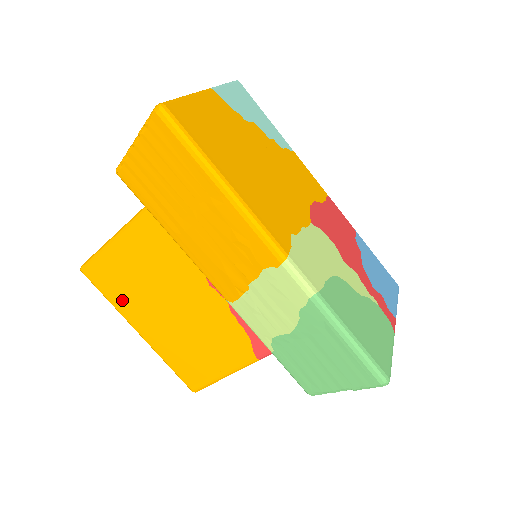
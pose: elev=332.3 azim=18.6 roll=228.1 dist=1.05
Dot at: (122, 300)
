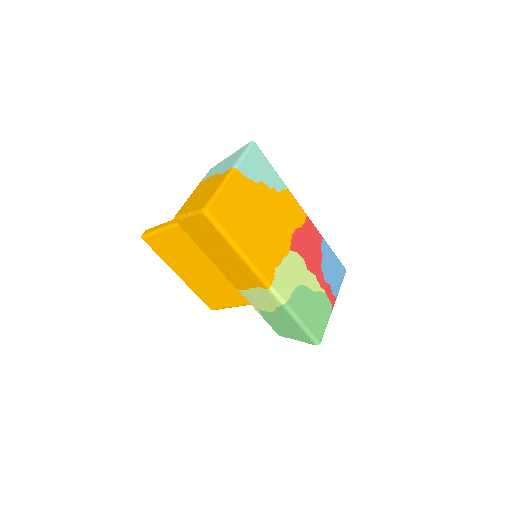
Dot at: (169, 259)
